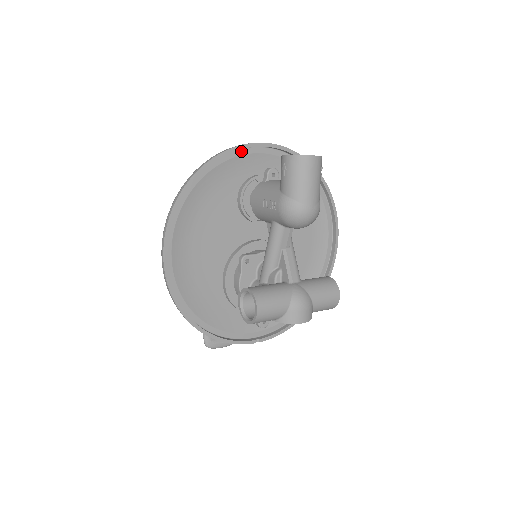
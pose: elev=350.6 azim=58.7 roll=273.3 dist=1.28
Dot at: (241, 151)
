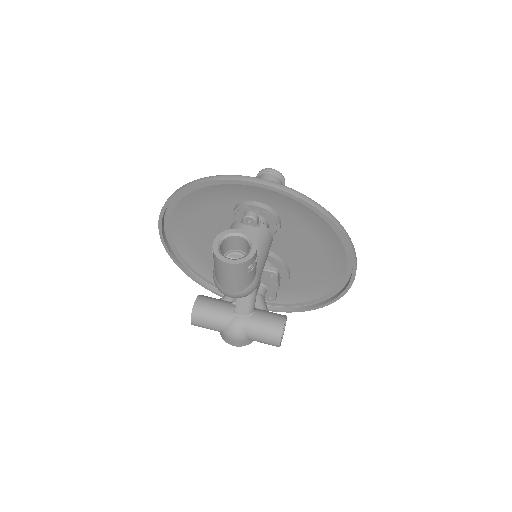
Dot at: occluded
